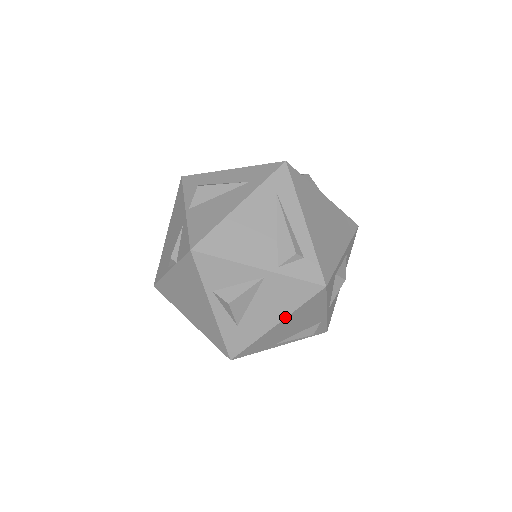
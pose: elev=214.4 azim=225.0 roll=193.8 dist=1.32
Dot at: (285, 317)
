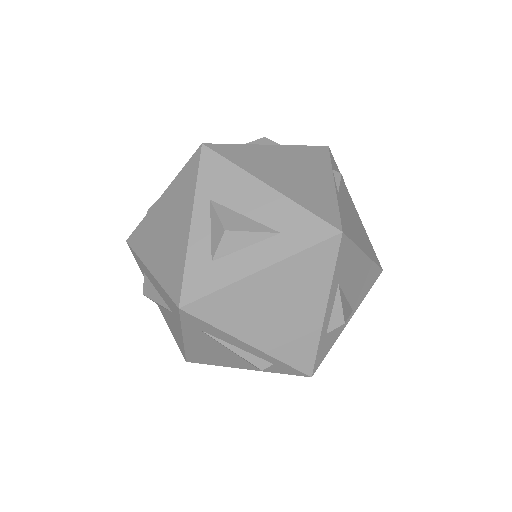
Dot at: occluded
